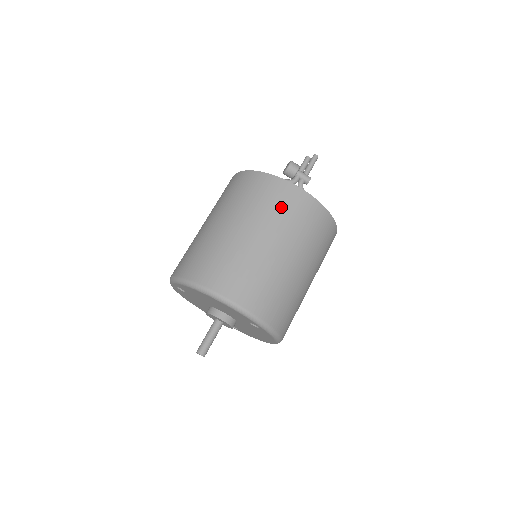
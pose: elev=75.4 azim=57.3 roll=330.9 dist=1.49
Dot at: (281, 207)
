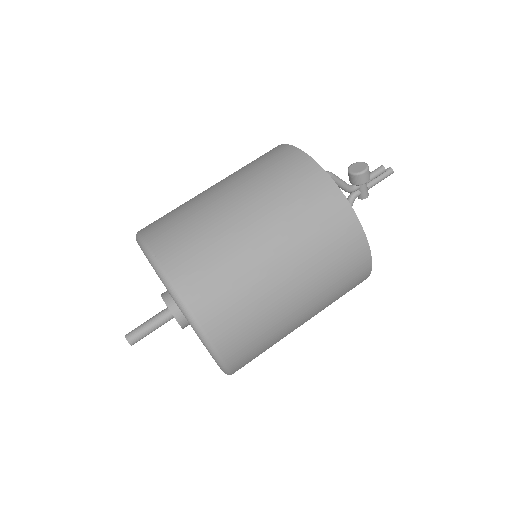
Dot at: (337, 263)
